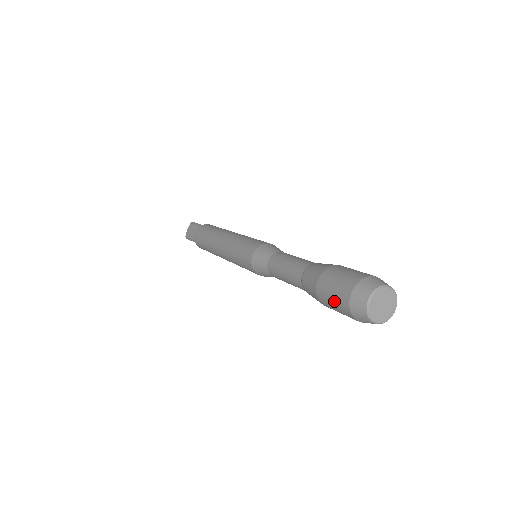
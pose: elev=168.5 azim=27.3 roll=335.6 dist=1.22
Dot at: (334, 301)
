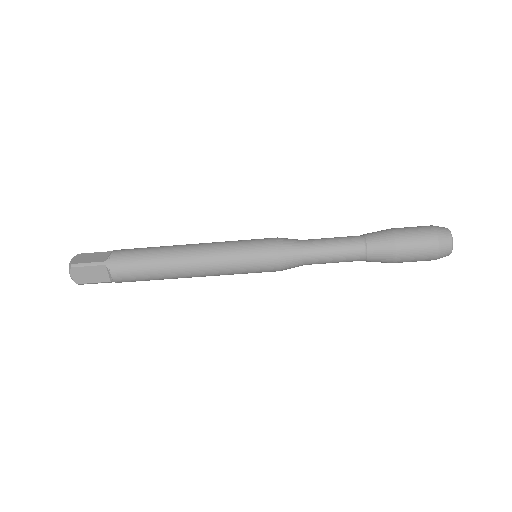
Dot at: (419, 237)
